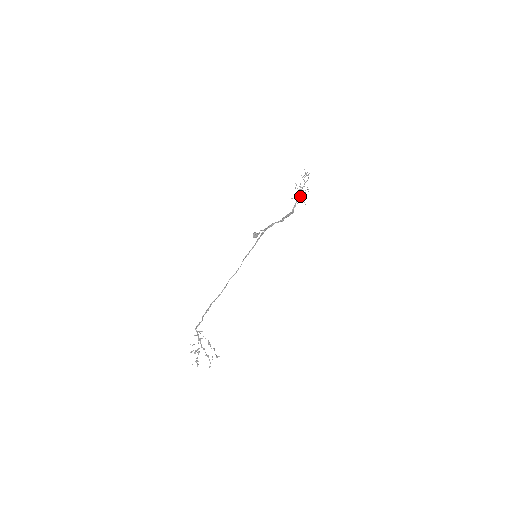
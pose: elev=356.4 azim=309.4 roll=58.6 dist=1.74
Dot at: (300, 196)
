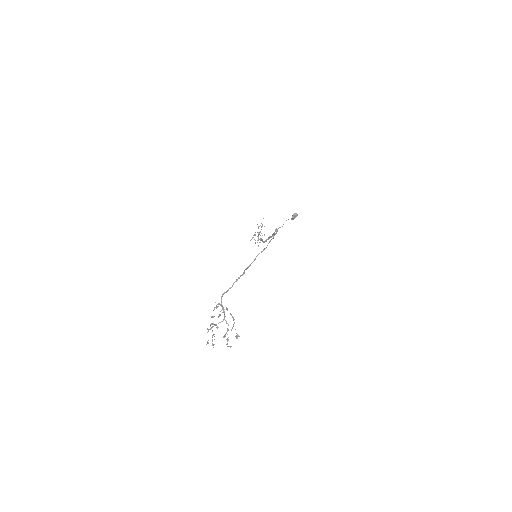
Dot at: occluded
